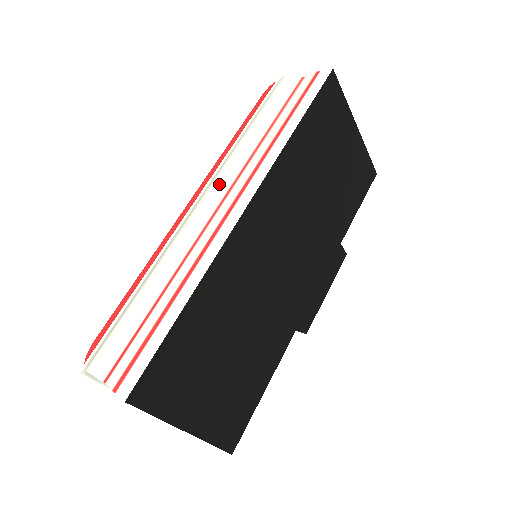
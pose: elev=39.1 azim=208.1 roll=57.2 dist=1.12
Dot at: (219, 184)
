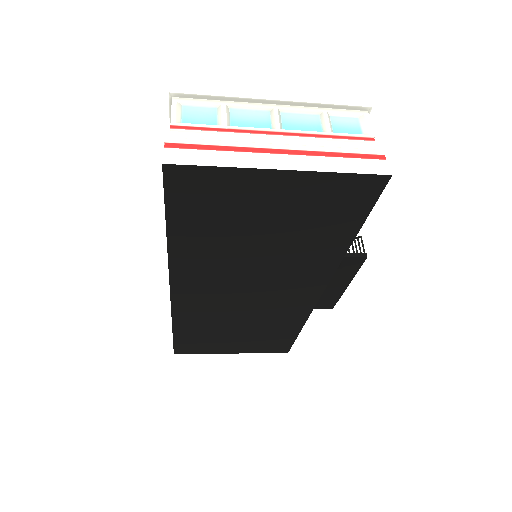
Dot at: occluded
